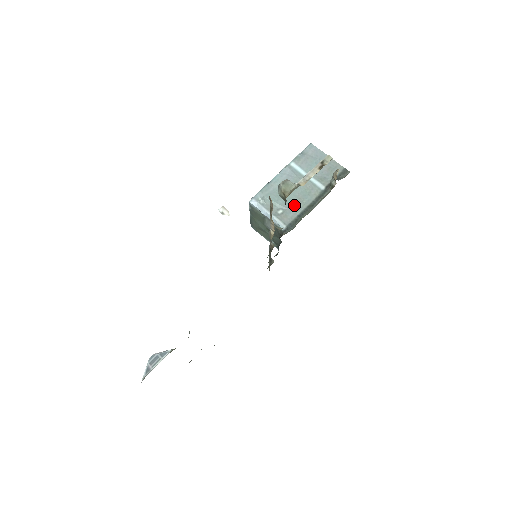
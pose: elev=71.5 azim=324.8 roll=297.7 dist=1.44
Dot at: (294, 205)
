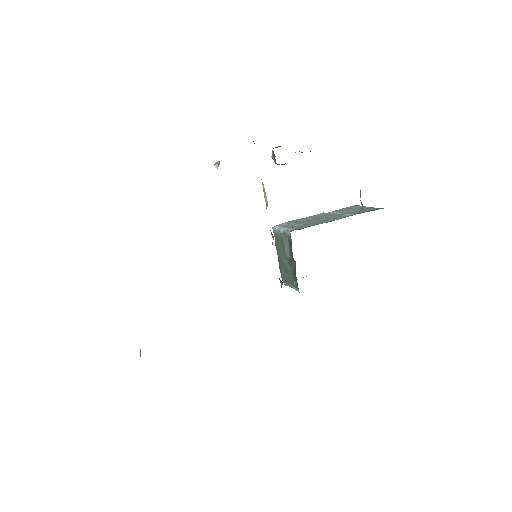
Dot at: (313, 223)
